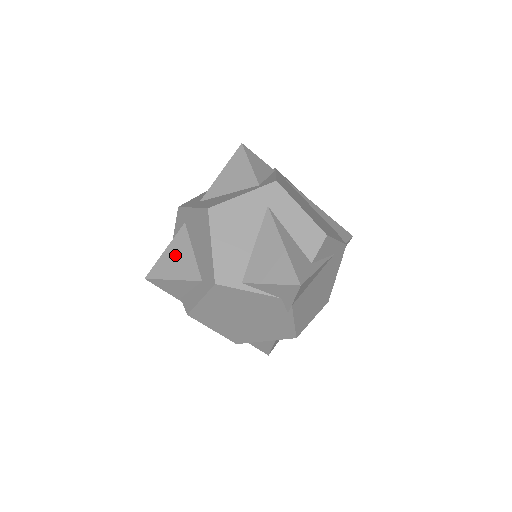
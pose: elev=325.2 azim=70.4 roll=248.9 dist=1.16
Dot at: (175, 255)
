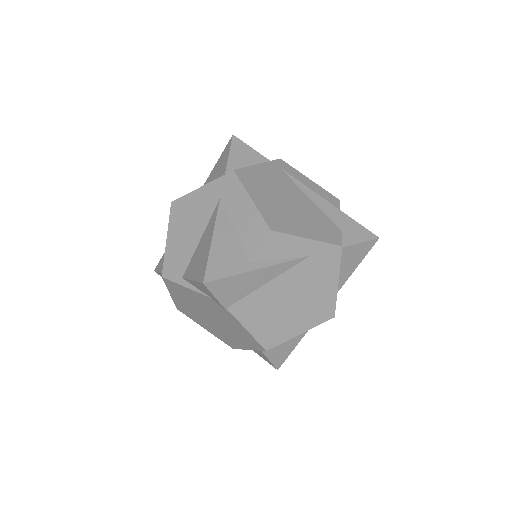
Dot at: occluded
